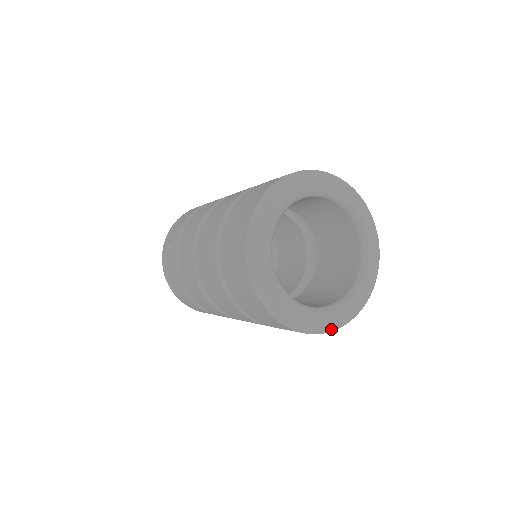
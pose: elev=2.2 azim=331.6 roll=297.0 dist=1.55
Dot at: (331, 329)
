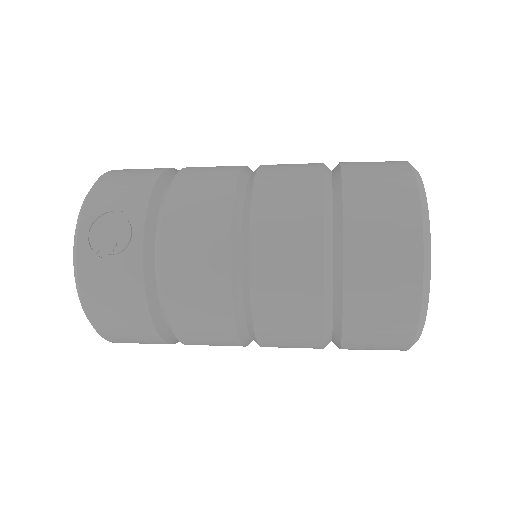
Dot at: occluded
